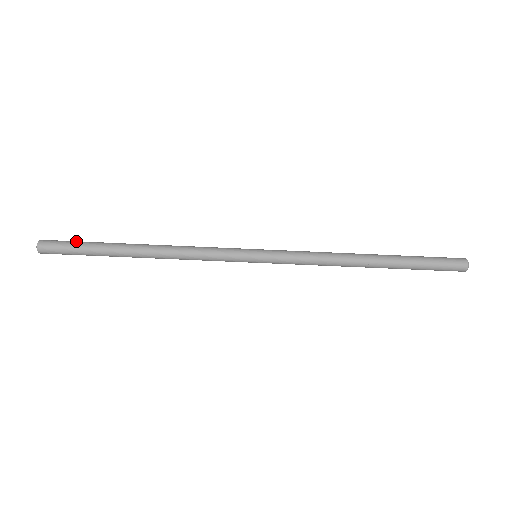
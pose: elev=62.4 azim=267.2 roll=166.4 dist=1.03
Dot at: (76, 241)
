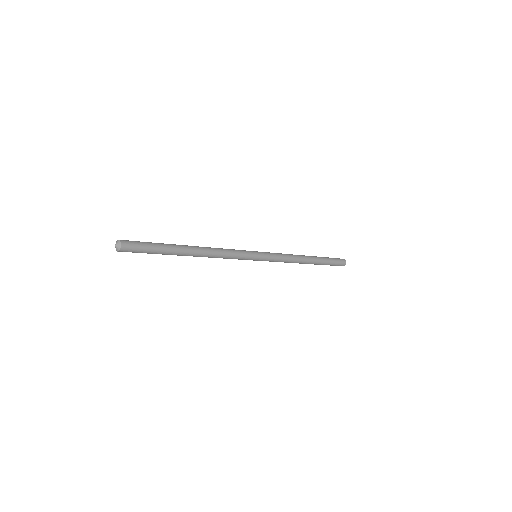
Dot at: (149, 244)
